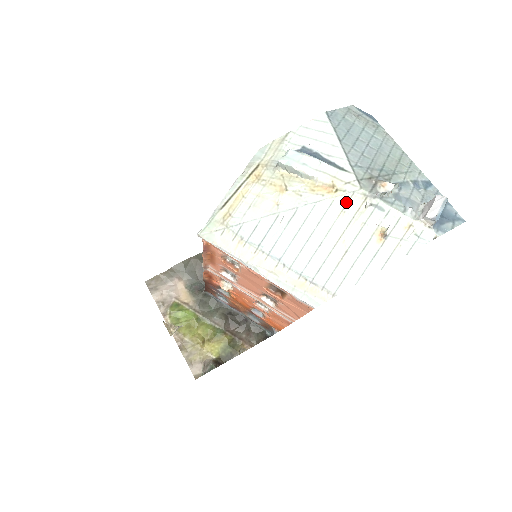
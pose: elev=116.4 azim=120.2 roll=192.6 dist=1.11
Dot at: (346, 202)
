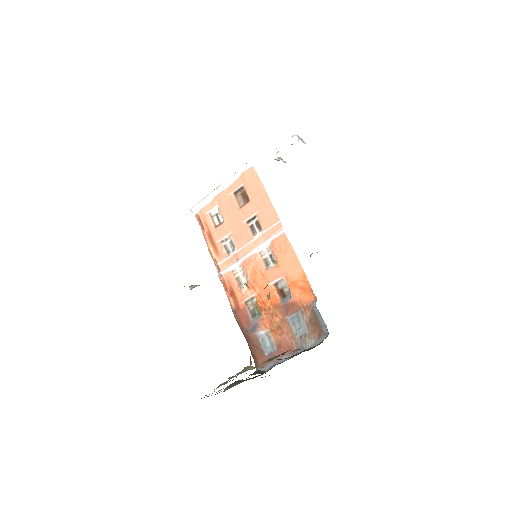
Dot at: occluded
